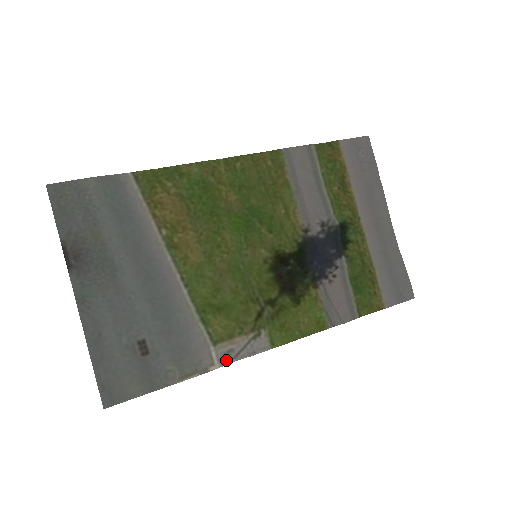
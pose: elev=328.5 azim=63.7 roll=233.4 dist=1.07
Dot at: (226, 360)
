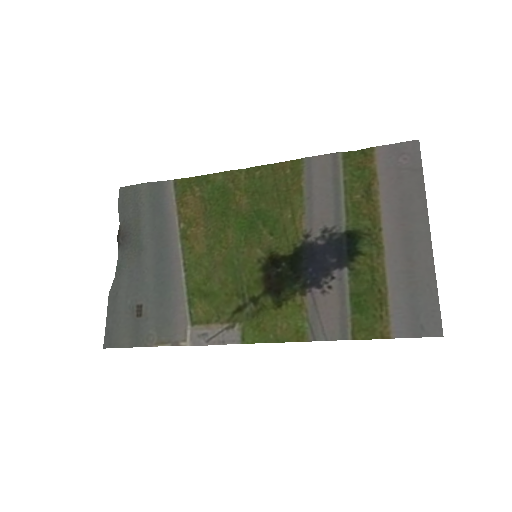
Dot at: (198, 341)
